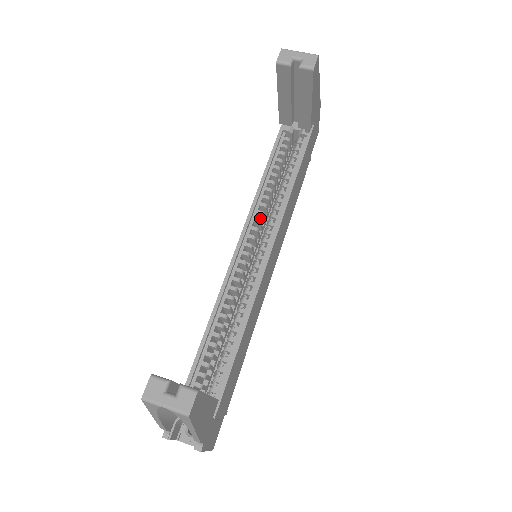
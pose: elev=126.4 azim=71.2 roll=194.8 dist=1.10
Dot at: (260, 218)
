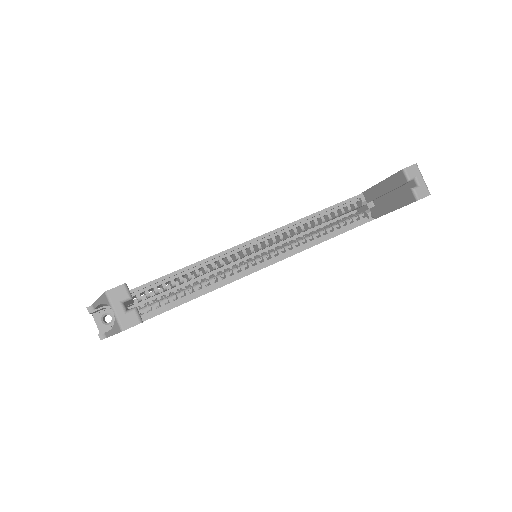
Dot at: (284, 235)
